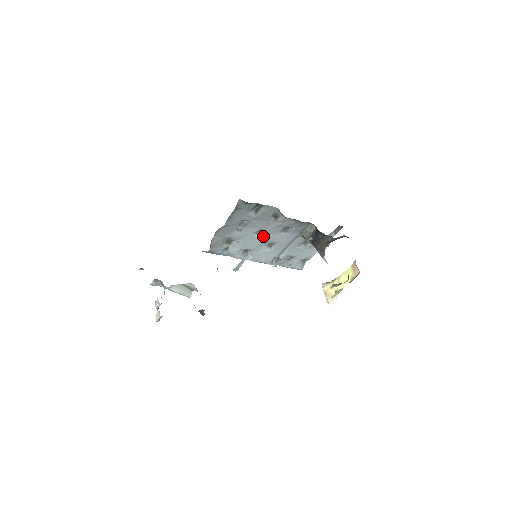
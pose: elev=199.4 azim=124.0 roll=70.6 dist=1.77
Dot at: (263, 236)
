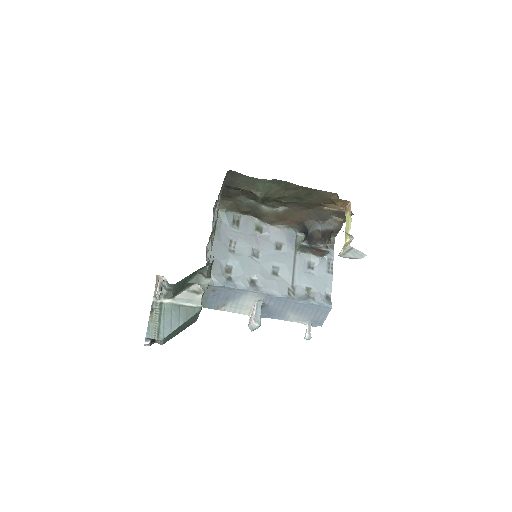
Dot at: (260, 258)
